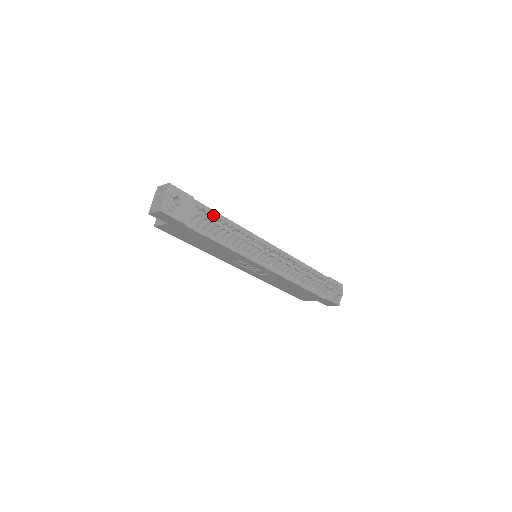
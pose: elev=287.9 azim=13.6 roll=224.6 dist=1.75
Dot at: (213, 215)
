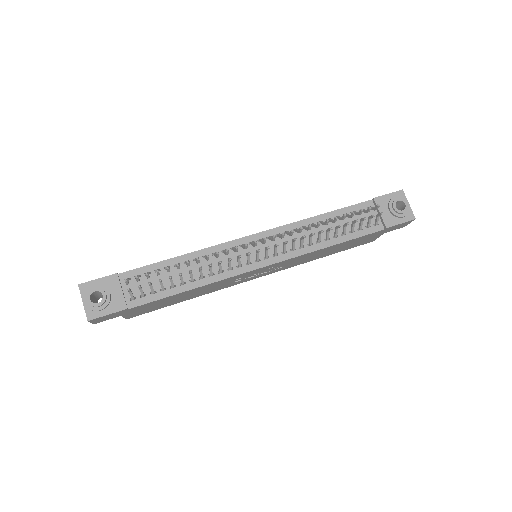
Dot at: (146, 276)
